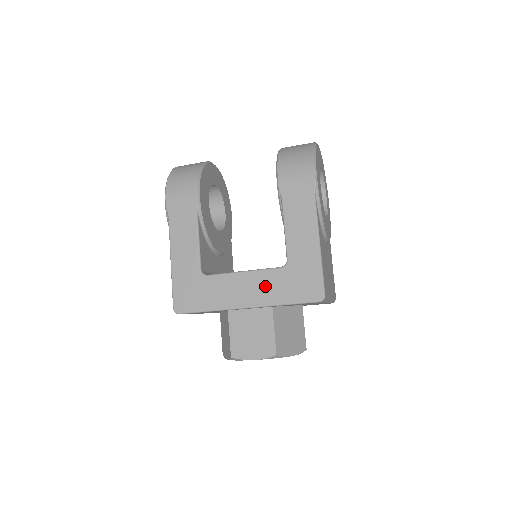
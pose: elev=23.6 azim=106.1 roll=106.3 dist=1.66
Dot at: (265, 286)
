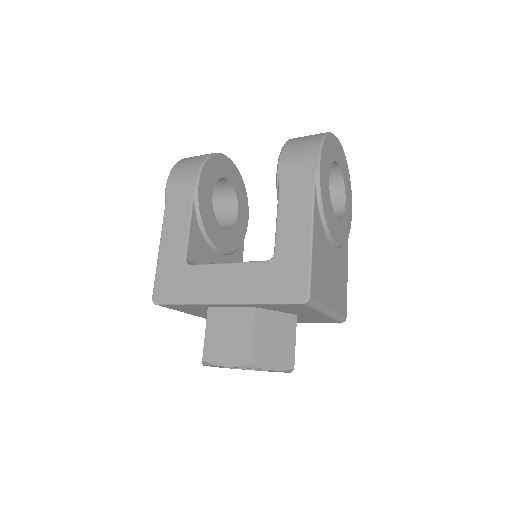
Dot at: (246, 281)
